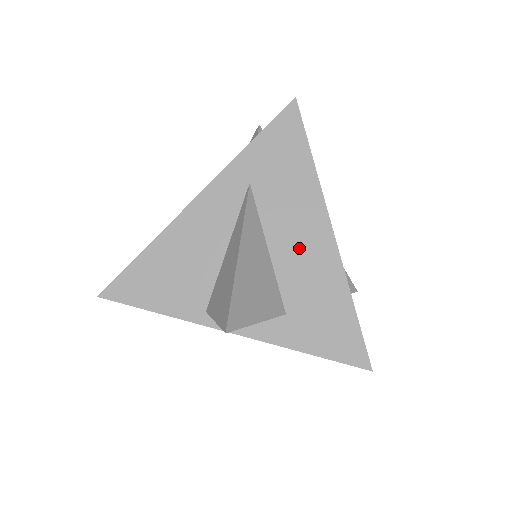
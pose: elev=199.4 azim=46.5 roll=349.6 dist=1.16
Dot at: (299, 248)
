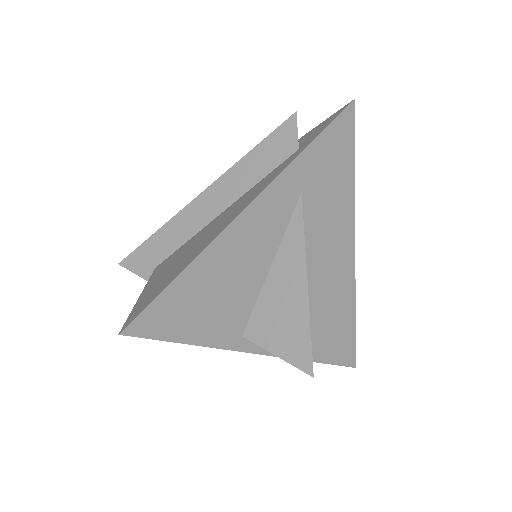
Dot at: (329, 264)
